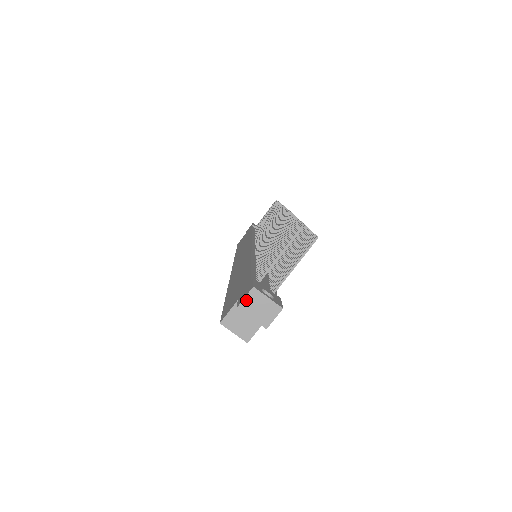
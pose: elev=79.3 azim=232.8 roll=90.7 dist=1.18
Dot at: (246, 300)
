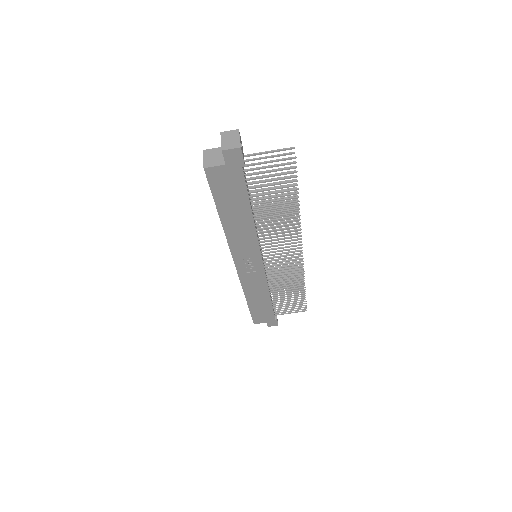
Dot at: (229, 132)
